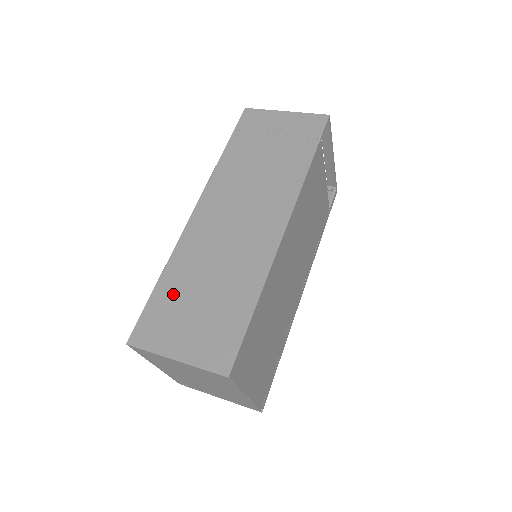
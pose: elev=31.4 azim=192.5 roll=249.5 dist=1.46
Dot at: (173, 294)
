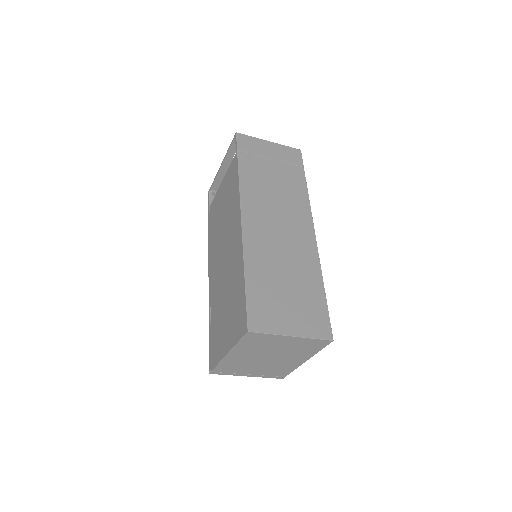
Dot at: (263, 287)
